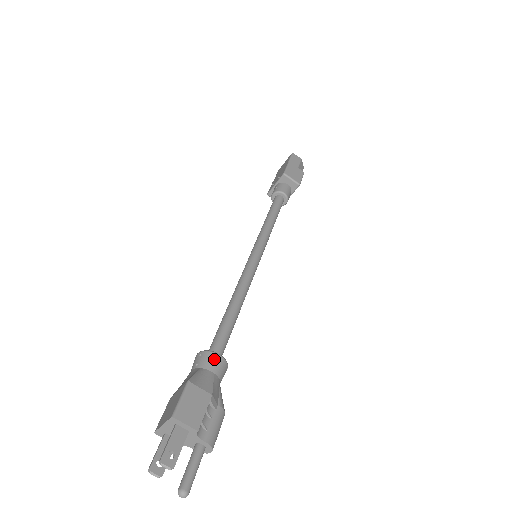
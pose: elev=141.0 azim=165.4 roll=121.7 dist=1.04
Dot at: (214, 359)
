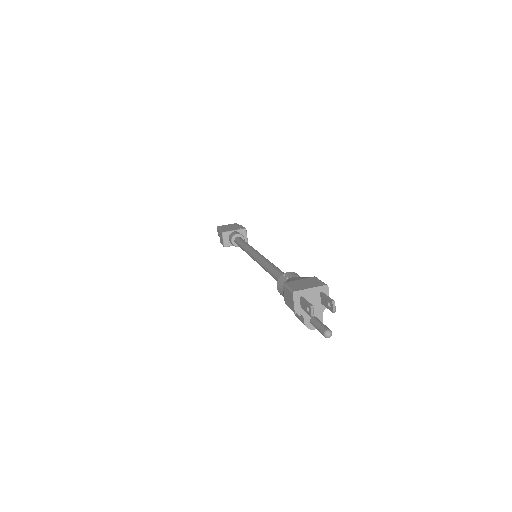
Dot at: occluded
